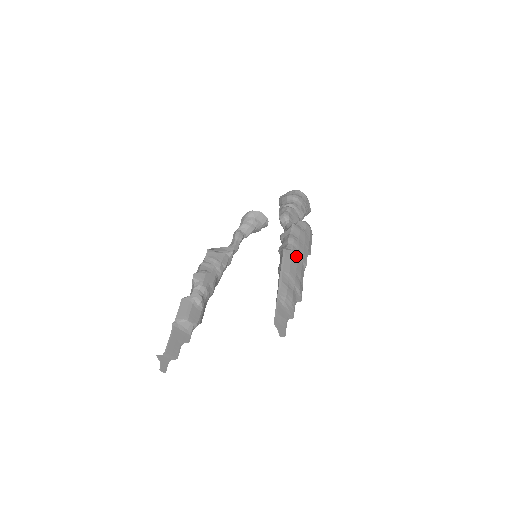
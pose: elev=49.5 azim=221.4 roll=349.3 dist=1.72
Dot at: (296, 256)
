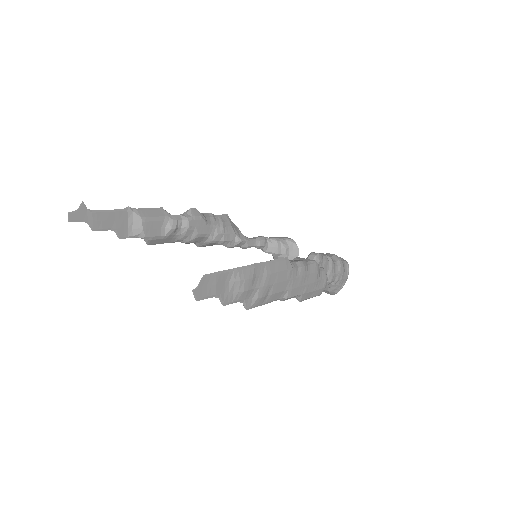
Dot at: (290, 277)
